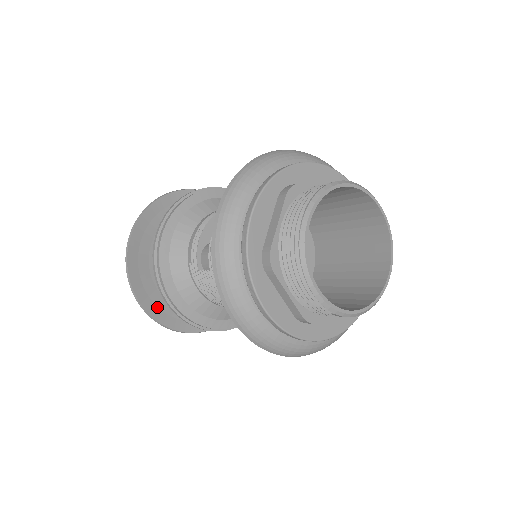
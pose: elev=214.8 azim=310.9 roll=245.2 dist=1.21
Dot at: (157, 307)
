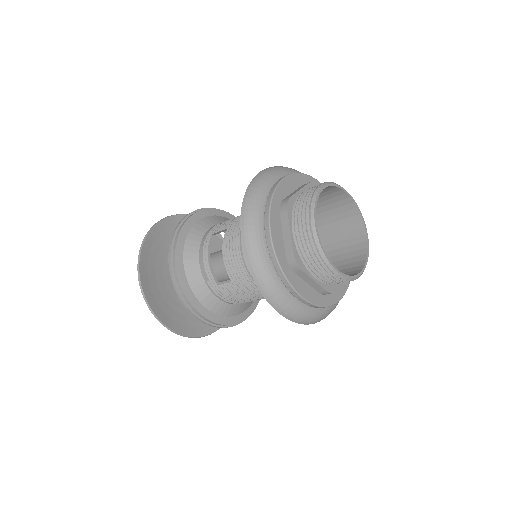
Dot at: (181, 325)
